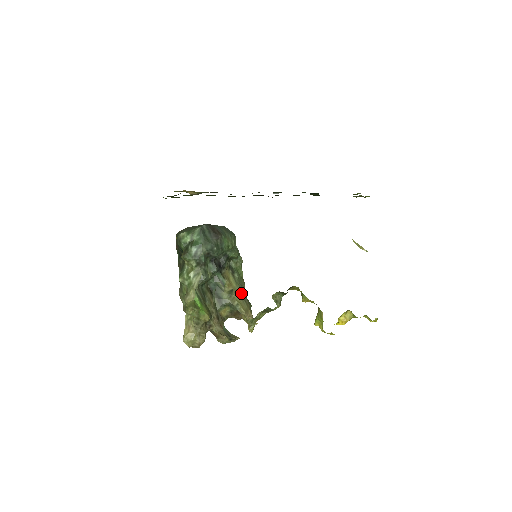
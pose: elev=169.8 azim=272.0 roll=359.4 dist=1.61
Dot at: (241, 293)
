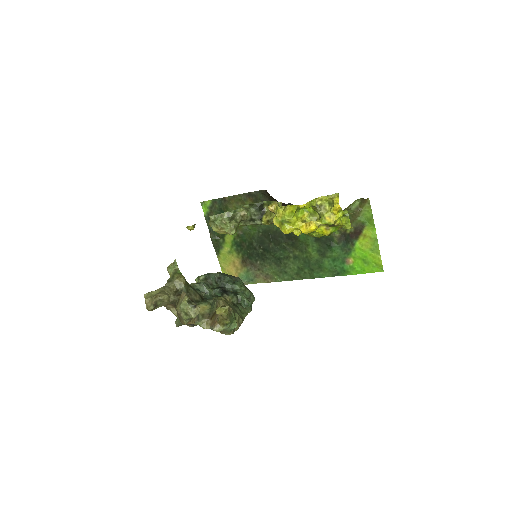
Dot at: (231, 307)
